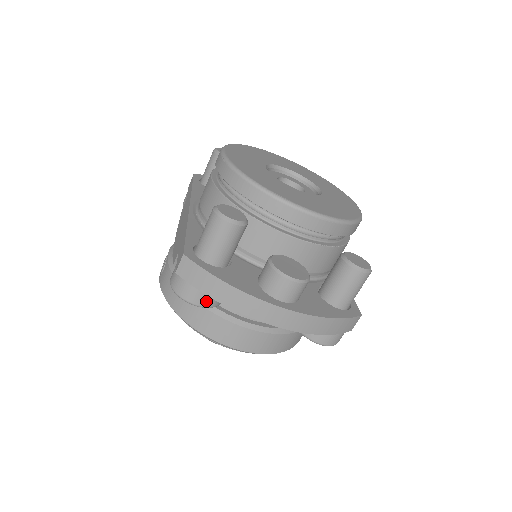
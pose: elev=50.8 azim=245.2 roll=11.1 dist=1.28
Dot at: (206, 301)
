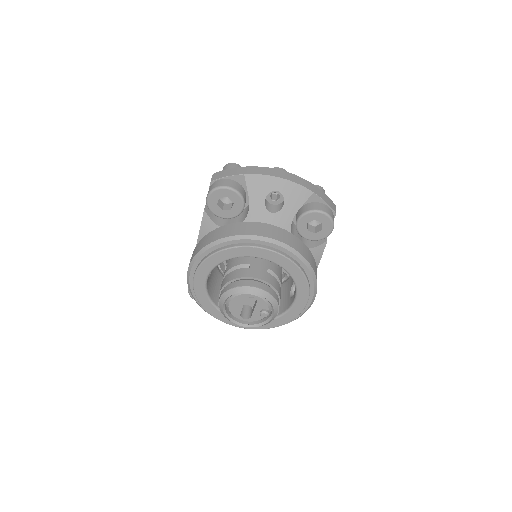
Dot at: (235, 186)
